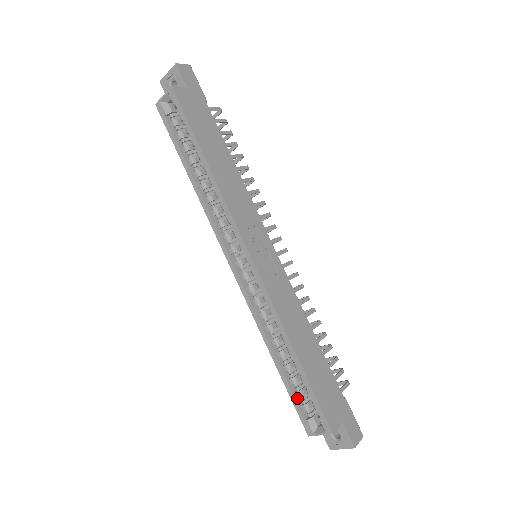
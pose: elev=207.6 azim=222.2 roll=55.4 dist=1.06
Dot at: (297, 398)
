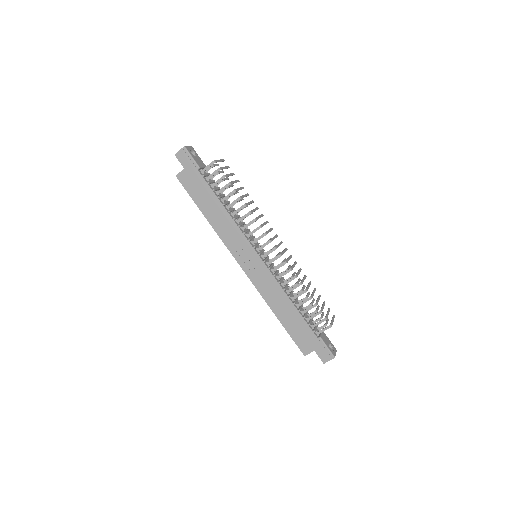
Dot at: occluded
